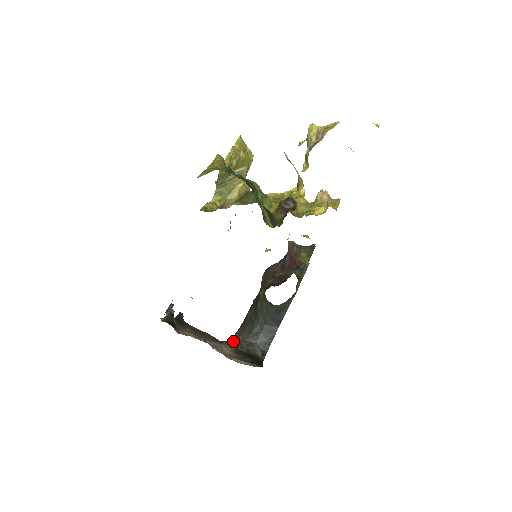
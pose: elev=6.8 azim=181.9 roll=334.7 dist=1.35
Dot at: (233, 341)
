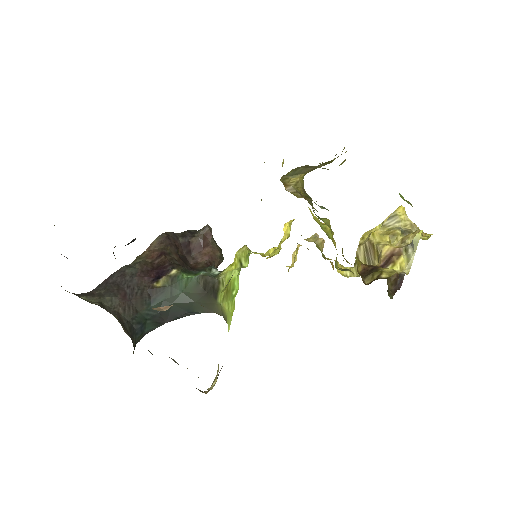
Dot at: (109, 311)
